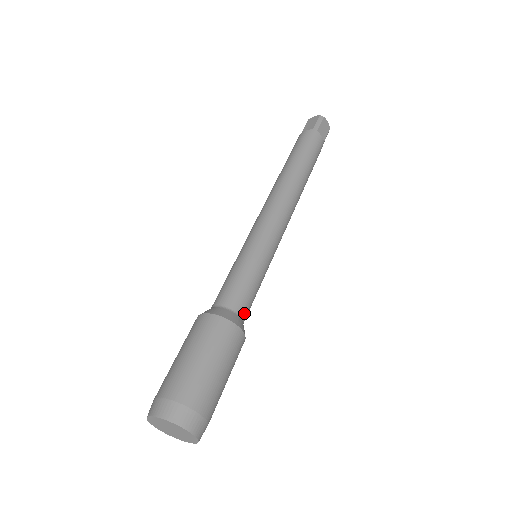
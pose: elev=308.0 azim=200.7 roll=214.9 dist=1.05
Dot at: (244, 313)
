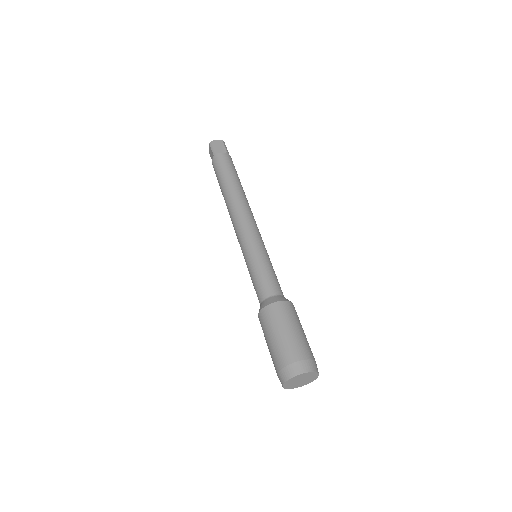
Dot at: (275, 291)
